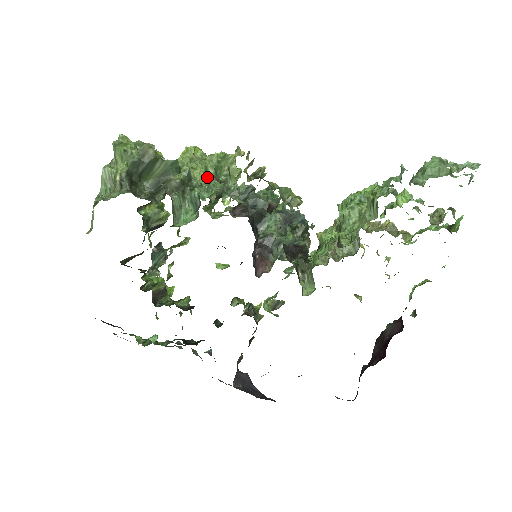
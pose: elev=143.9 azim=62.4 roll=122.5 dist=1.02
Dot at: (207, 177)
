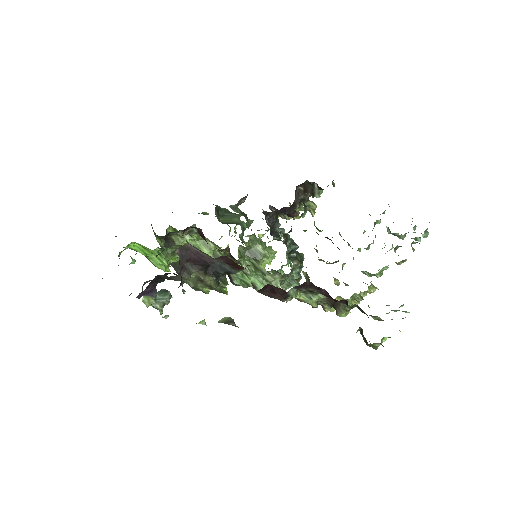
Dot at: occluded
